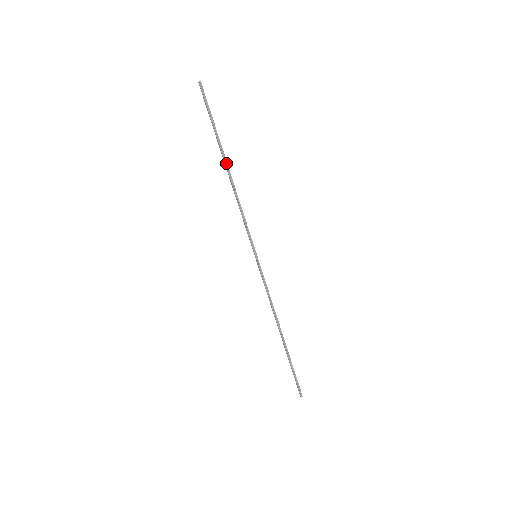
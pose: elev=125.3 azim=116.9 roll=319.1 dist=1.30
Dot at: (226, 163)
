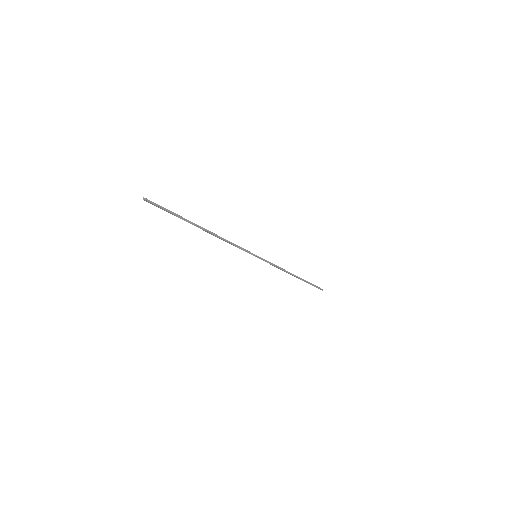
Dot at: (202, 228)
